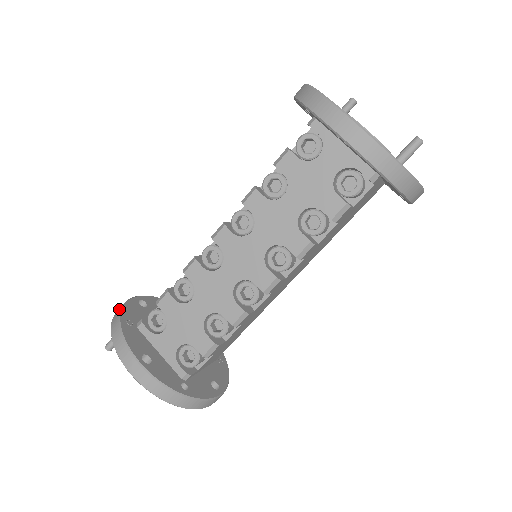
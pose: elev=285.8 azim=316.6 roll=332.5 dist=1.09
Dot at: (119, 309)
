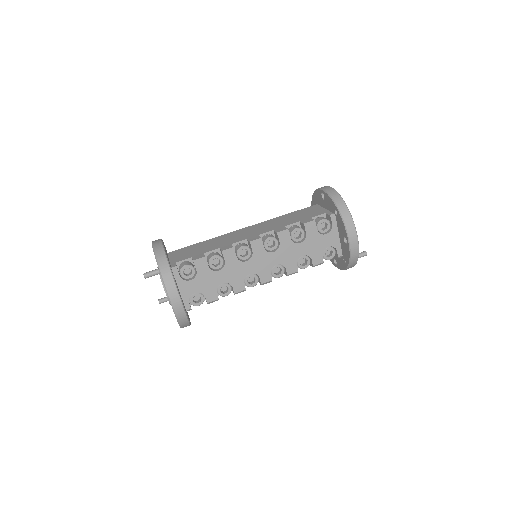
Dot at: (163, 253)
